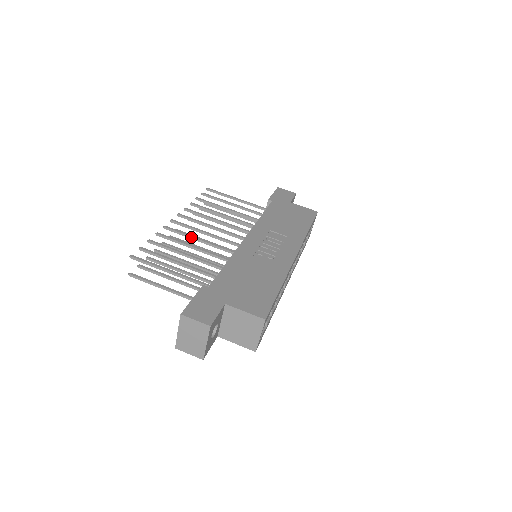
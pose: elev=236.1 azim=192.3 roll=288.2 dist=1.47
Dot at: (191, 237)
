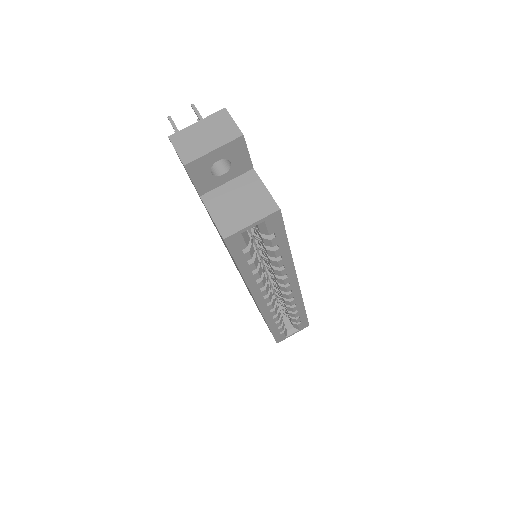
Dot at: occluded
